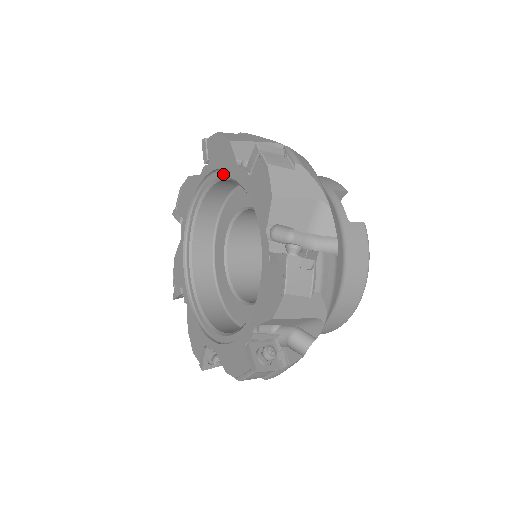
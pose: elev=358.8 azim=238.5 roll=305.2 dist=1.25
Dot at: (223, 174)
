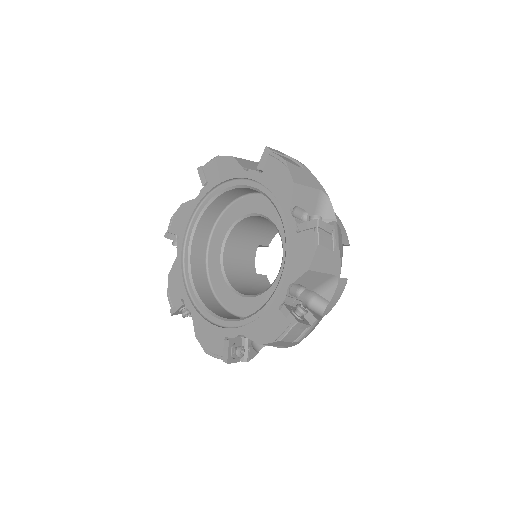
Dot at: (270, 196)
